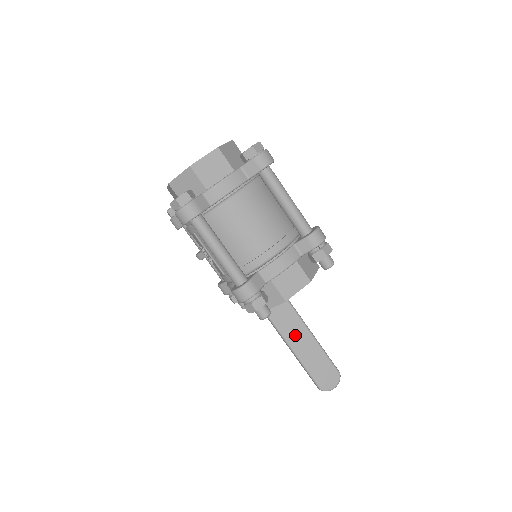
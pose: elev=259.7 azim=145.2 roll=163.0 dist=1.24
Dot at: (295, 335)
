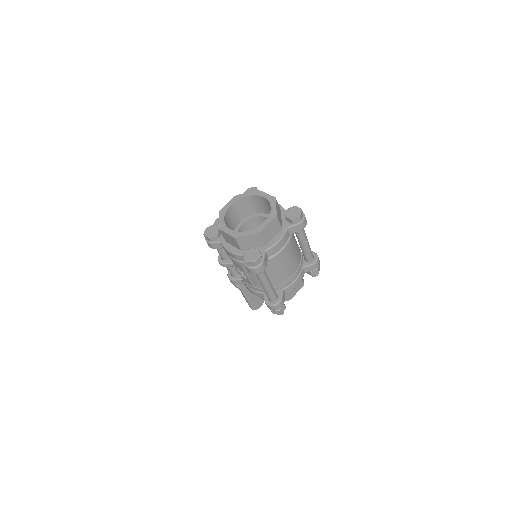
Dot at: occluded
